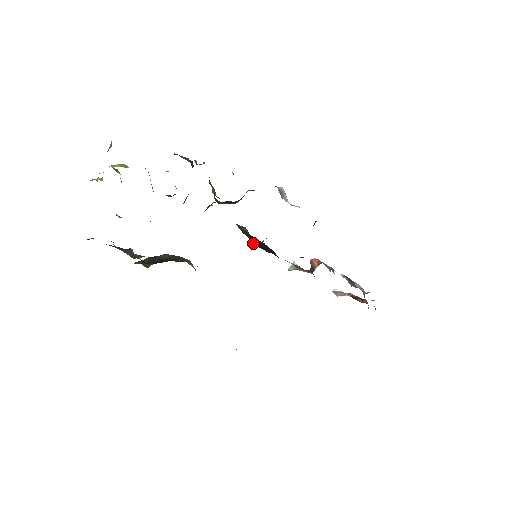
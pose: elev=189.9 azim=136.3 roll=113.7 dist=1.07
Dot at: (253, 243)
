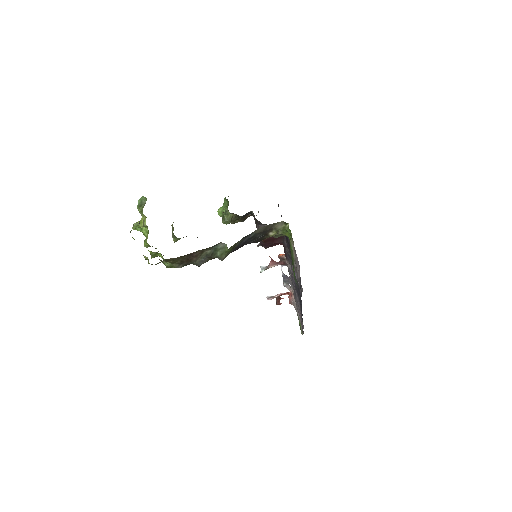
Dot at: (263, 240)
